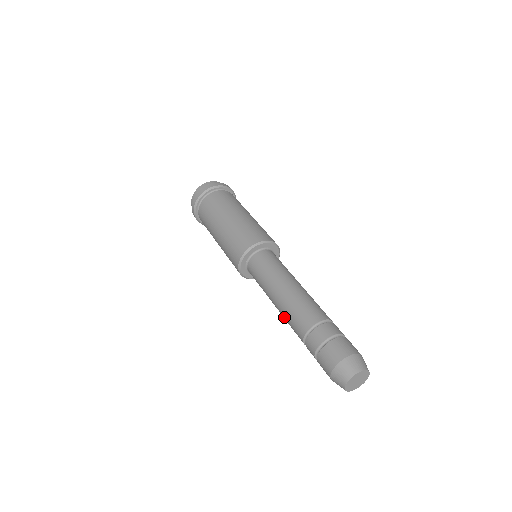
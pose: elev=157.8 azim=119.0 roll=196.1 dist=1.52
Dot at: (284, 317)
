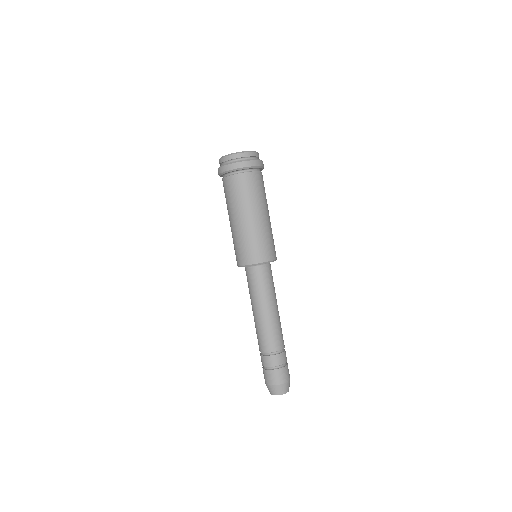
Dot at: (255, 326)
